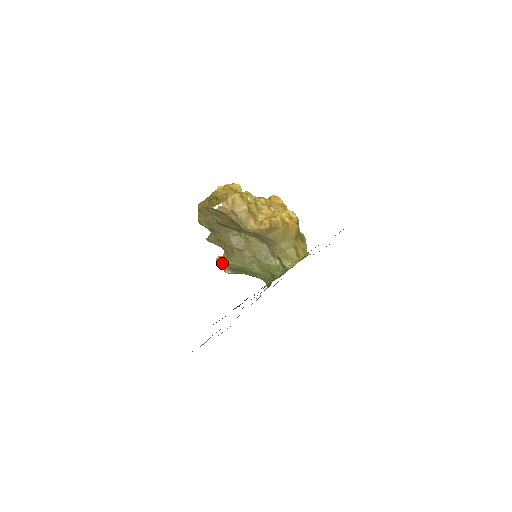
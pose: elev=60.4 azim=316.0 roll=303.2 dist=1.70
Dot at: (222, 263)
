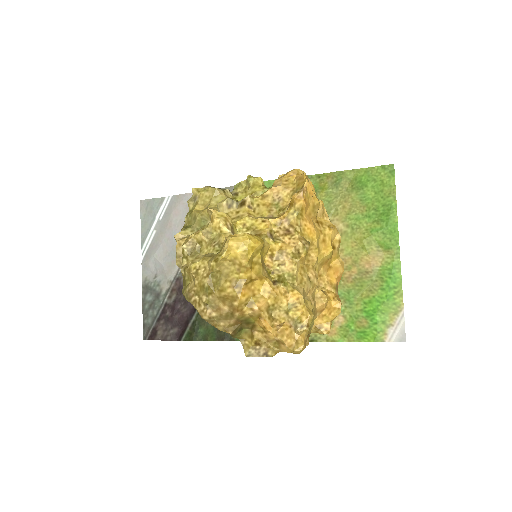
Dot at: occluded
